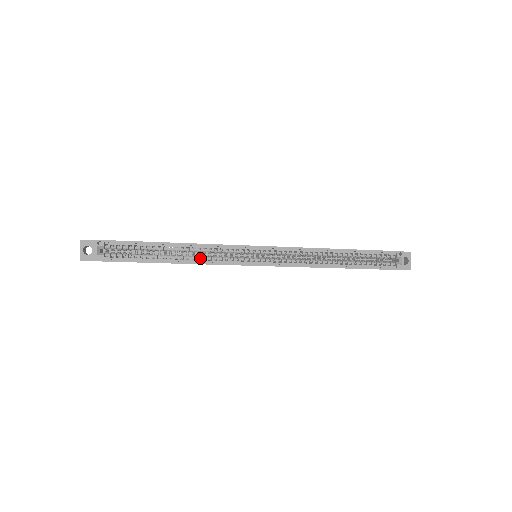
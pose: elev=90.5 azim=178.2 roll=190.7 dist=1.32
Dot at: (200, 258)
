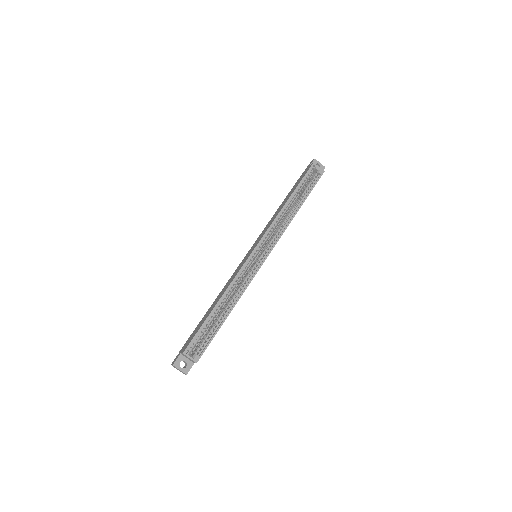
Dot at: (238, 292)
